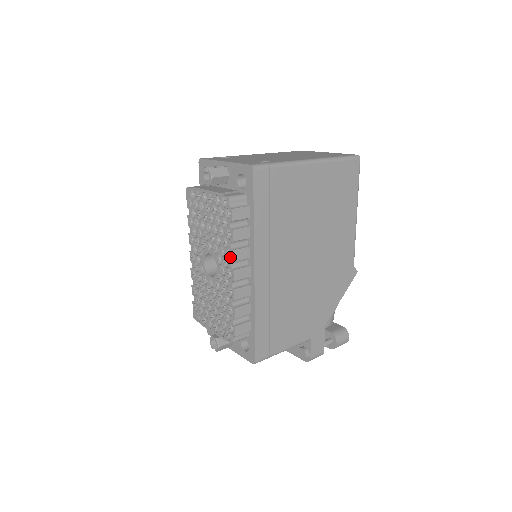
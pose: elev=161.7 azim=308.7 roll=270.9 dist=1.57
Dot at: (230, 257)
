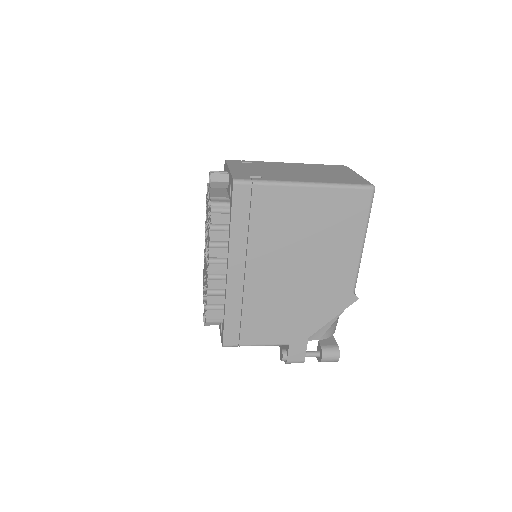
Dot at: occluded
